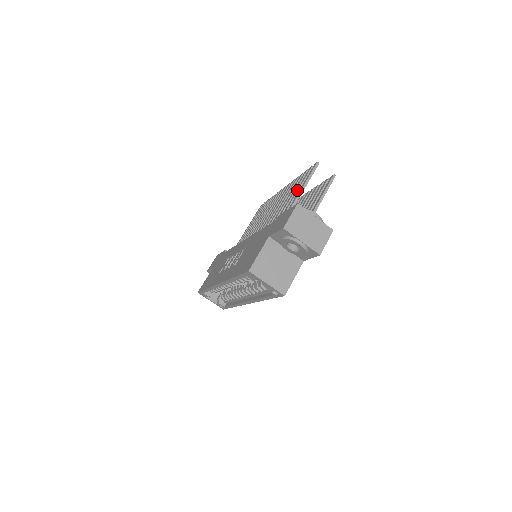
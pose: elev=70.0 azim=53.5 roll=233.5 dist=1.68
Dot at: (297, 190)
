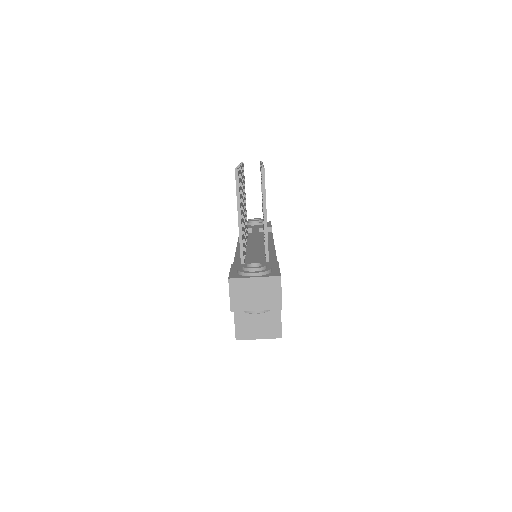
Dot at: occluded
